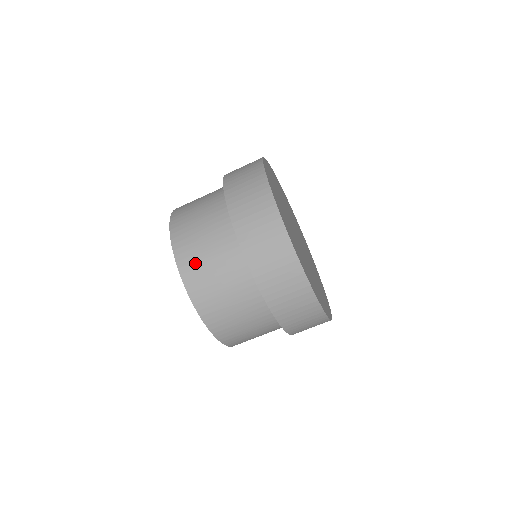
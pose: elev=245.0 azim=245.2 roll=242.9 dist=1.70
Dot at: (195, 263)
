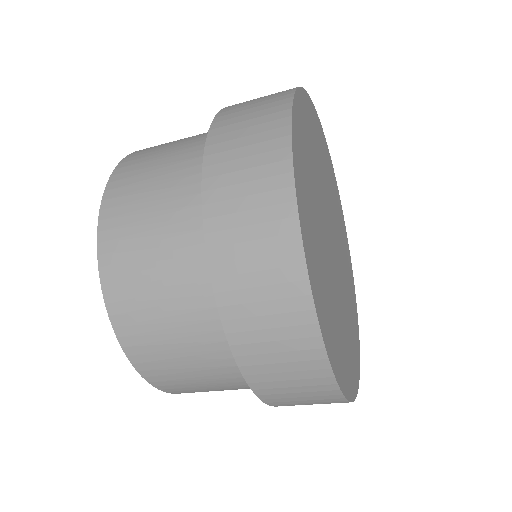
Dot at: (161, 363)
